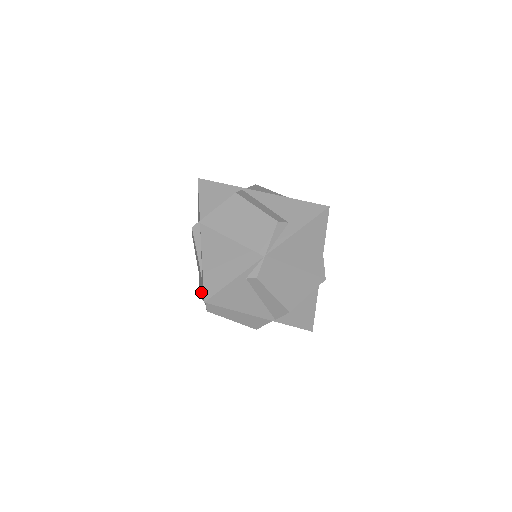
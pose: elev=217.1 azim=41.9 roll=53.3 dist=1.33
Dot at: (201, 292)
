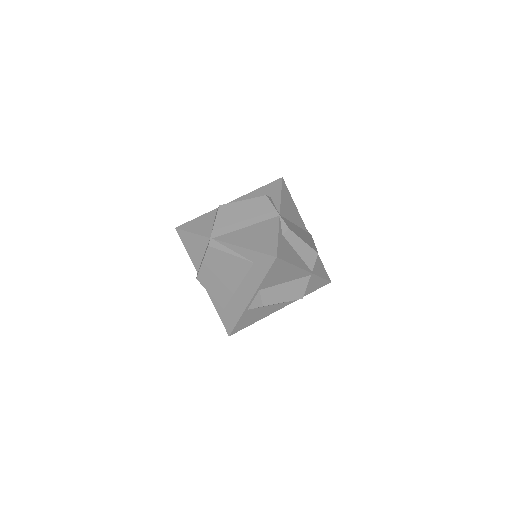
Dot at: (250, 290)
